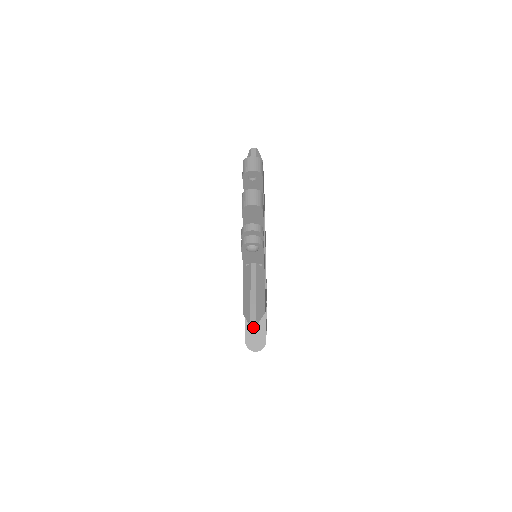
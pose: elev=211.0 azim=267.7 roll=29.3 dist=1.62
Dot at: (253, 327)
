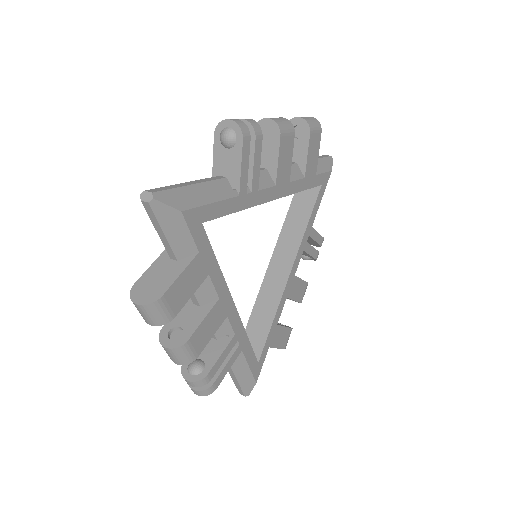
Dot at: occluded
